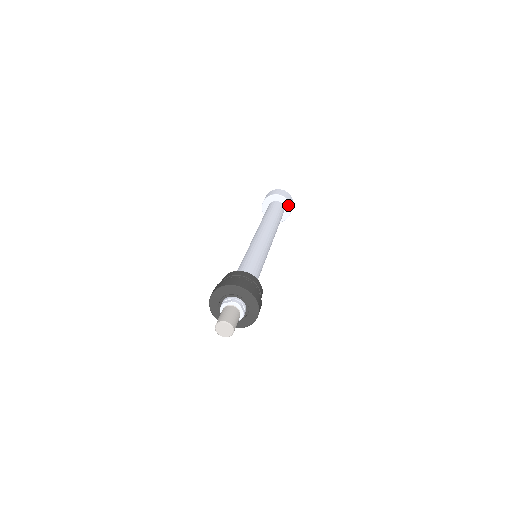
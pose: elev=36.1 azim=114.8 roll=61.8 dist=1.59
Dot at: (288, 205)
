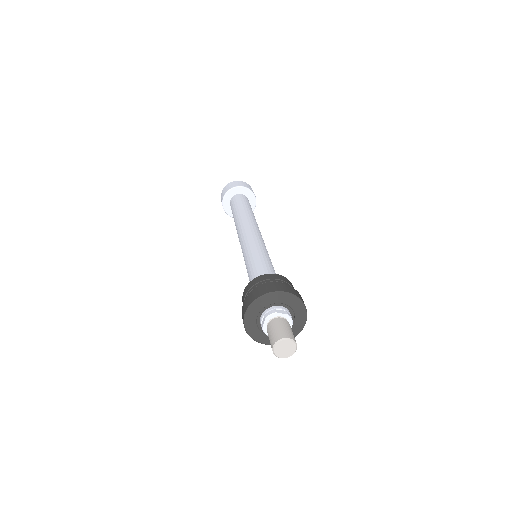
Dot at: (253, 205)
